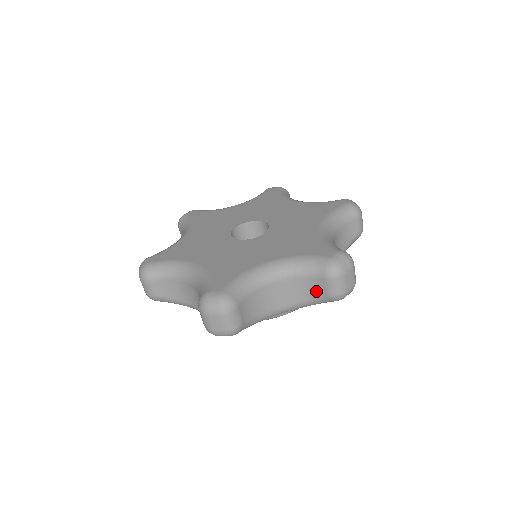
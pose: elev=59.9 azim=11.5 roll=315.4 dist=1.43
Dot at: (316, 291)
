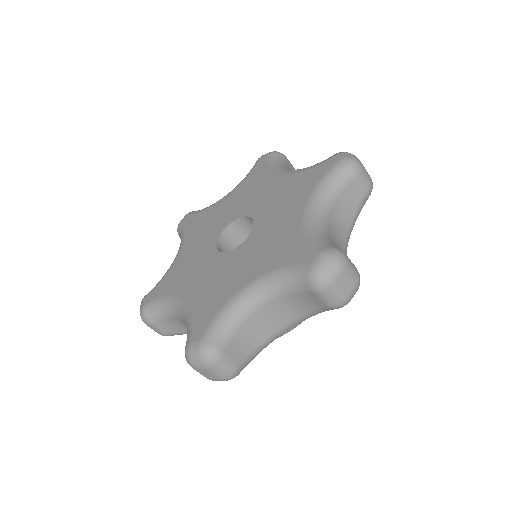
Dot at: (312, 304)
